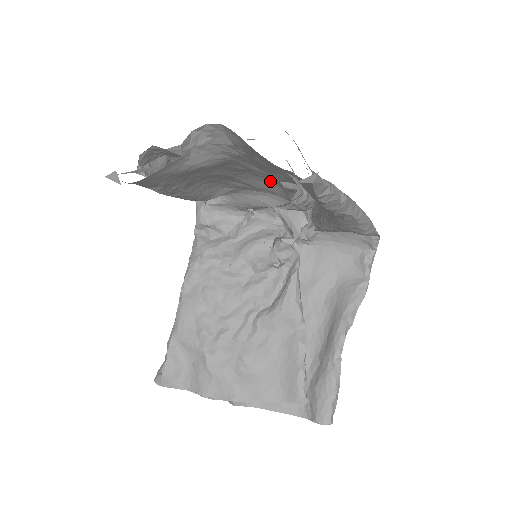
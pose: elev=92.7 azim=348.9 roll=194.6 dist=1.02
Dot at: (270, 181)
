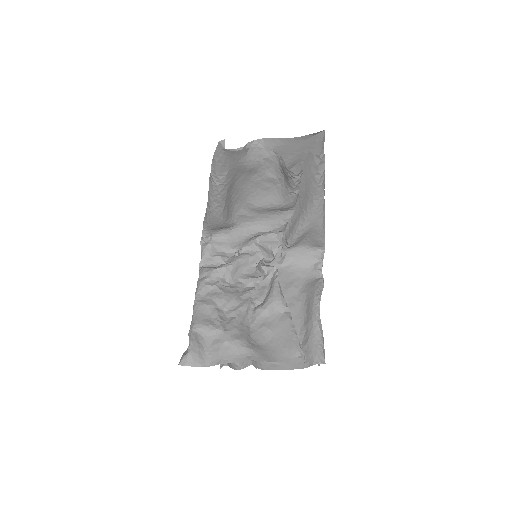
Dot at: (272, 193)
